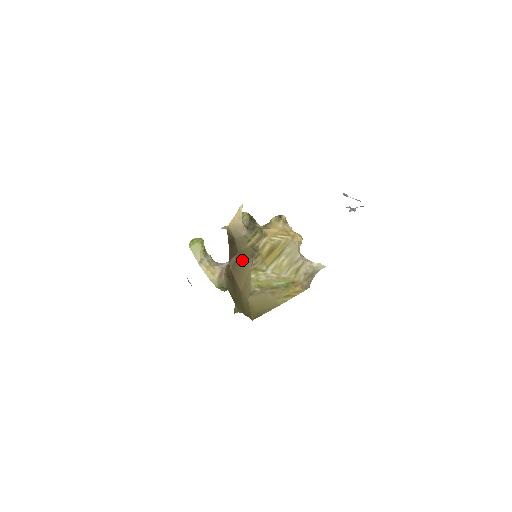
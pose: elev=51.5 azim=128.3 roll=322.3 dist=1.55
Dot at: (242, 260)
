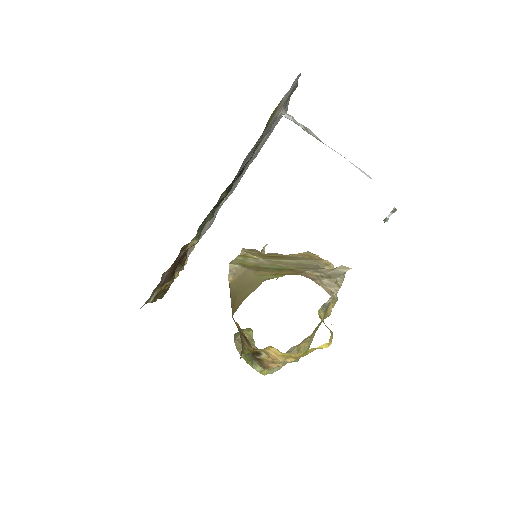
Dot at: occluded
